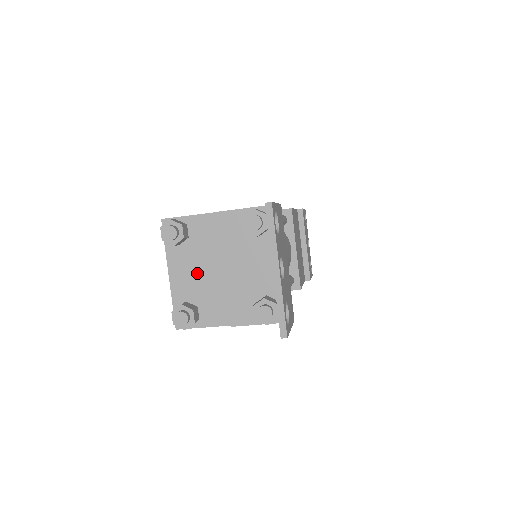
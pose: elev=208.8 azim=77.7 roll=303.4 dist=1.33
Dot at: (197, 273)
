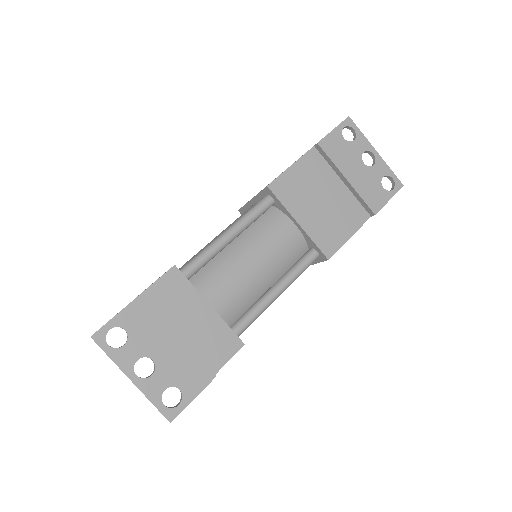
Dot at: occluded
